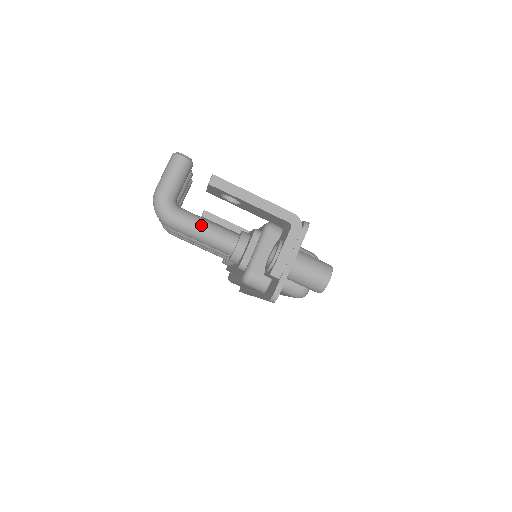
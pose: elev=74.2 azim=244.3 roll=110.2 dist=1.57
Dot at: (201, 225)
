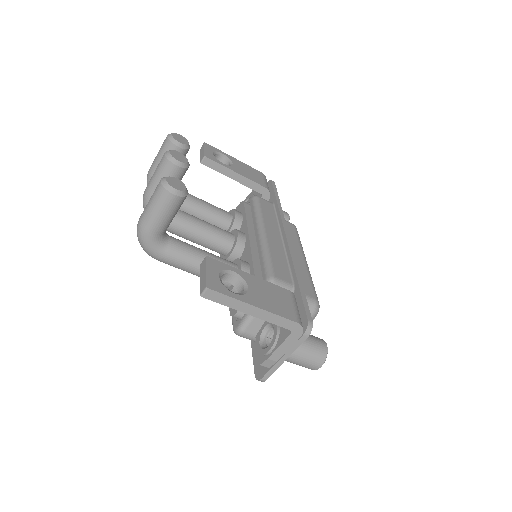
Dot at: (193, 265)
